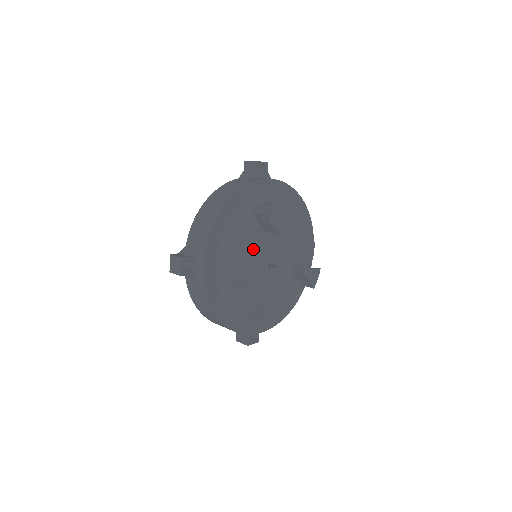
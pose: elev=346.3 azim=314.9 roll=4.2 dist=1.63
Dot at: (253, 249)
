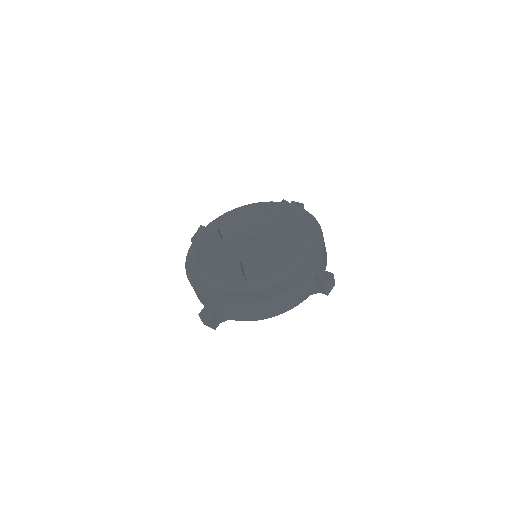
Dot at: (225, 256)
